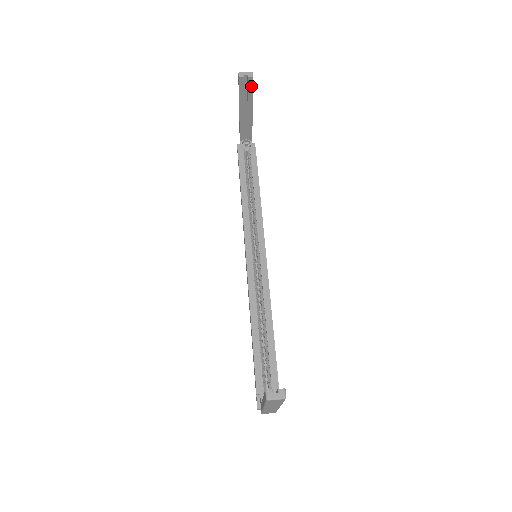
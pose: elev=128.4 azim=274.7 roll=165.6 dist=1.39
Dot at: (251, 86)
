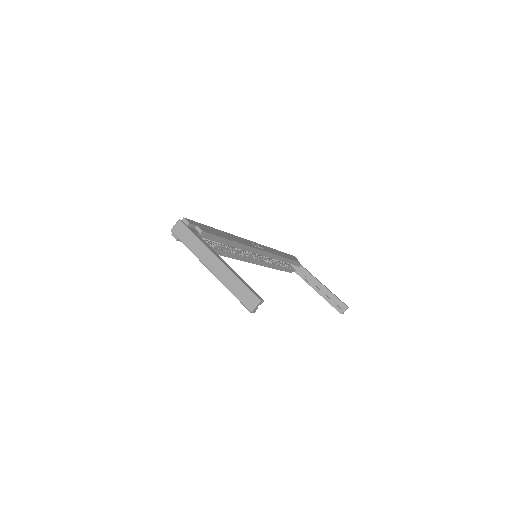
Dot at: occluded
